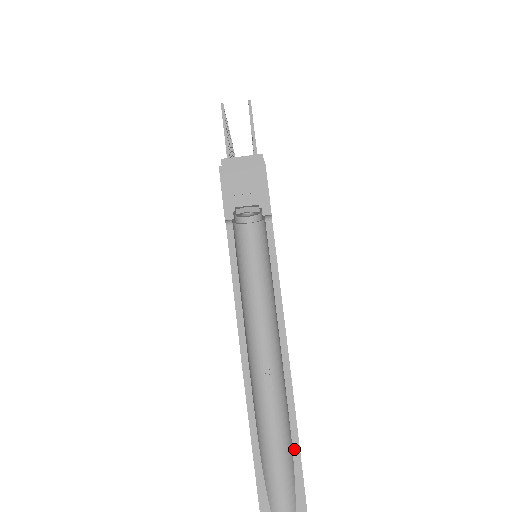
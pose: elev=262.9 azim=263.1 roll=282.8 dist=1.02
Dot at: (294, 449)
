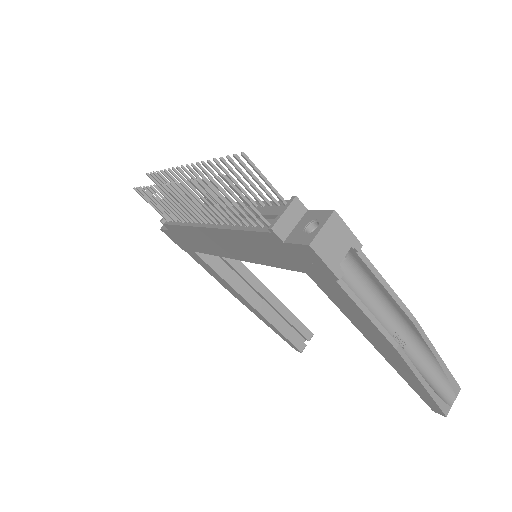
Dot at: (439, 361)
